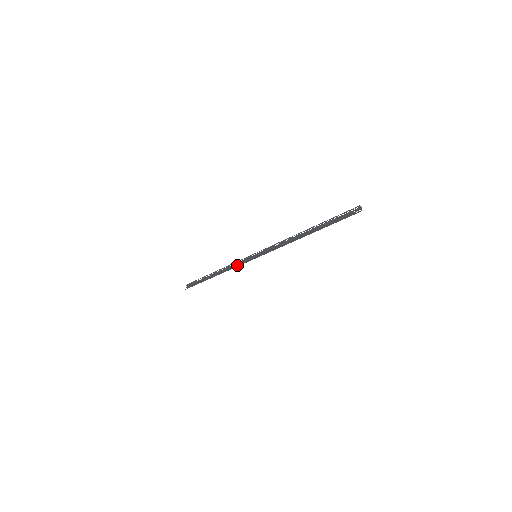
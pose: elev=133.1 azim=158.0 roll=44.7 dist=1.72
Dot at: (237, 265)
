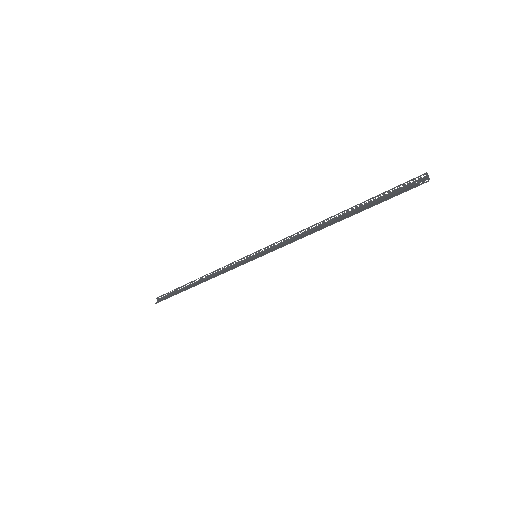
Dot at: (228, 269)
